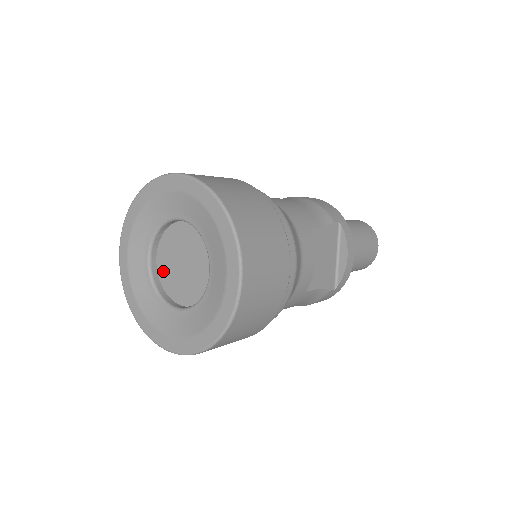
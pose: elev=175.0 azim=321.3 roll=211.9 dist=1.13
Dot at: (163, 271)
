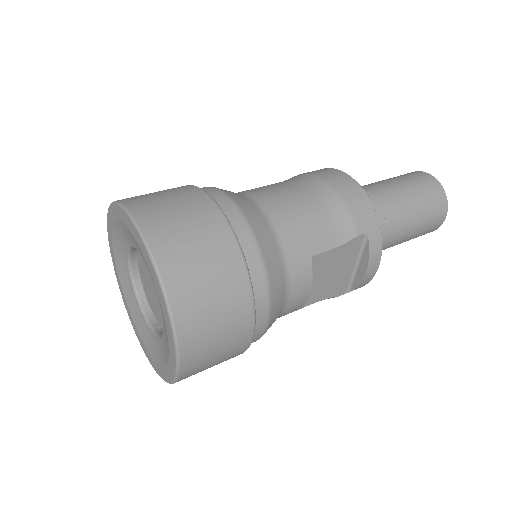
Dot at: (142, 277)
